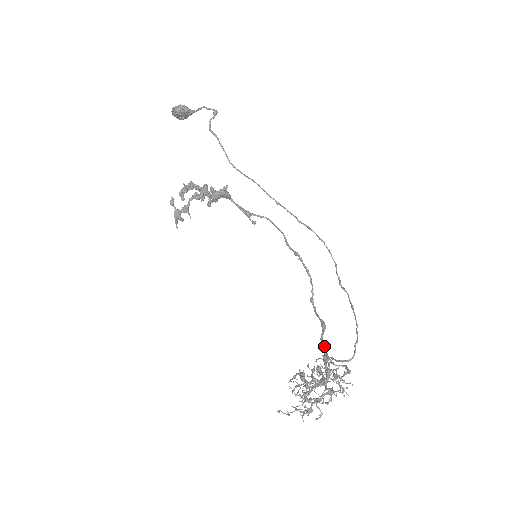
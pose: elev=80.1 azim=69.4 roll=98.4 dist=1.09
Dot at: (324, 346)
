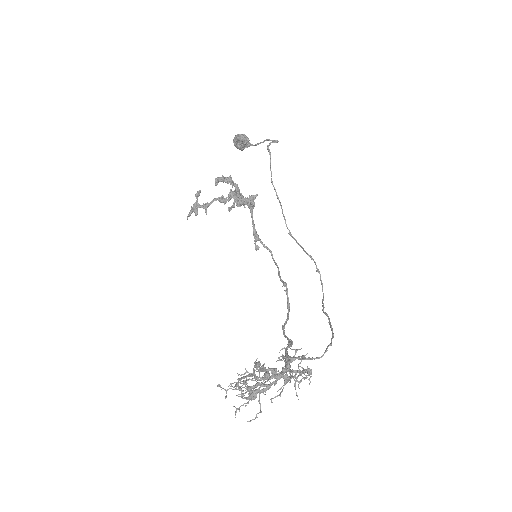
Dot at: occluded
